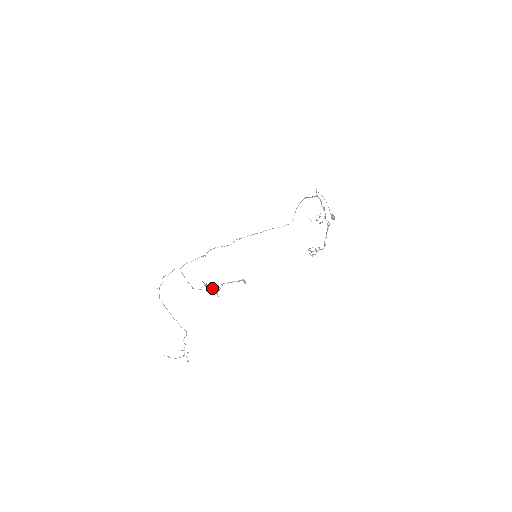
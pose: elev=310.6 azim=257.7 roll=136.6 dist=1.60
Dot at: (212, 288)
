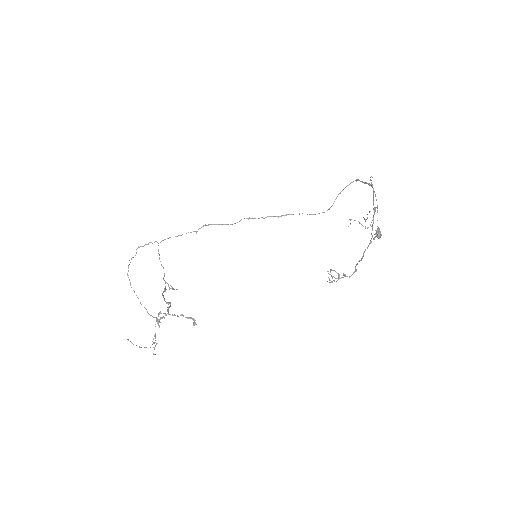
Dot at: (166, 303)
